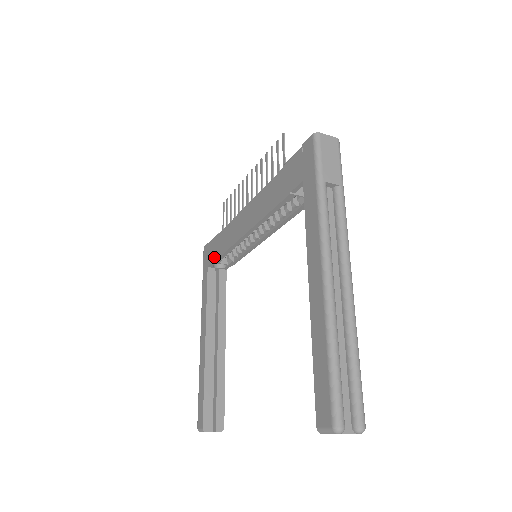
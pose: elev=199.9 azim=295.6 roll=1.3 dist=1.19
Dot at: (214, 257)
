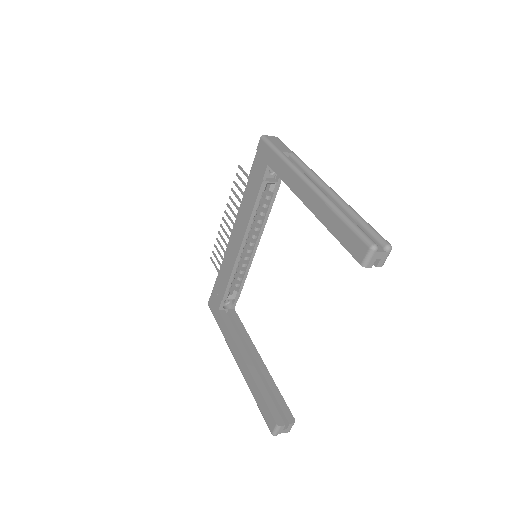
Dot at: (221, 295)
